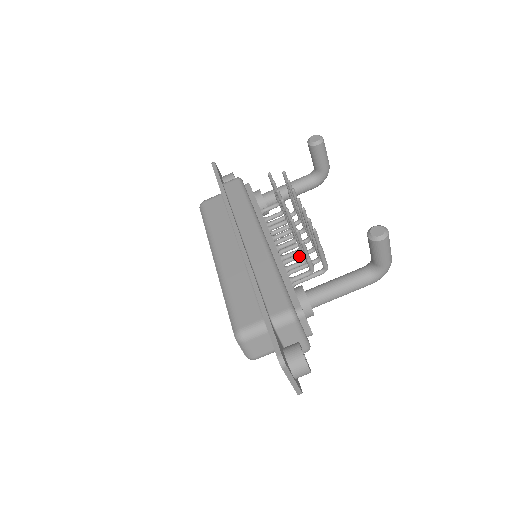
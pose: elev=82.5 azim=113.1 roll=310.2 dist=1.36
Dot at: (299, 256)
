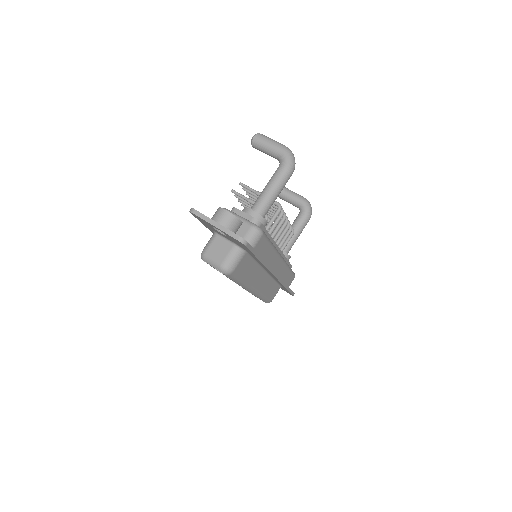
Dot at: (276, 227)
